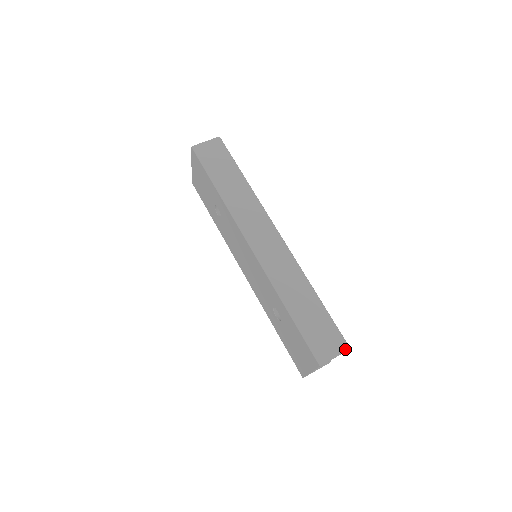
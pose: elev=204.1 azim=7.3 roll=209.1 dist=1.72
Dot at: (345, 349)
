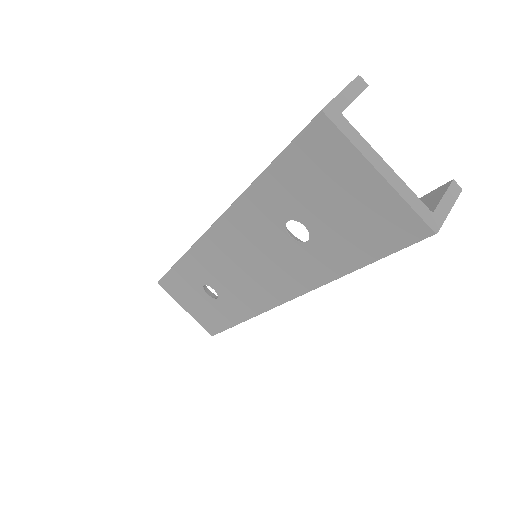
Dot at: (350, 83)
